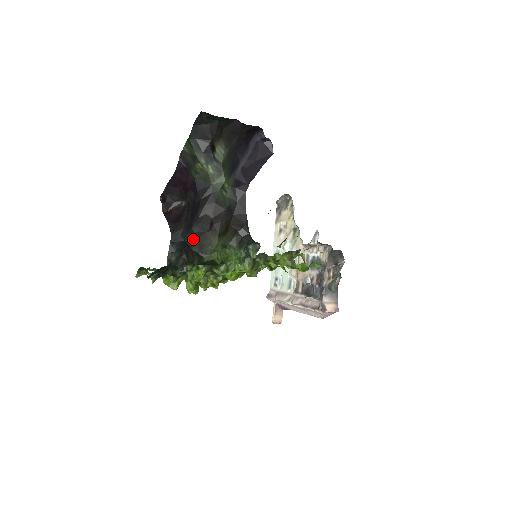
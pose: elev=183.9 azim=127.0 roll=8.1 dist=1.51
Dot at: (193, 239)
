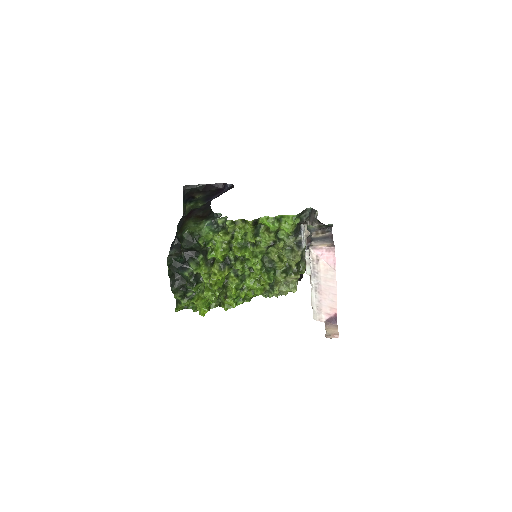
Dot at: (178, 231)
